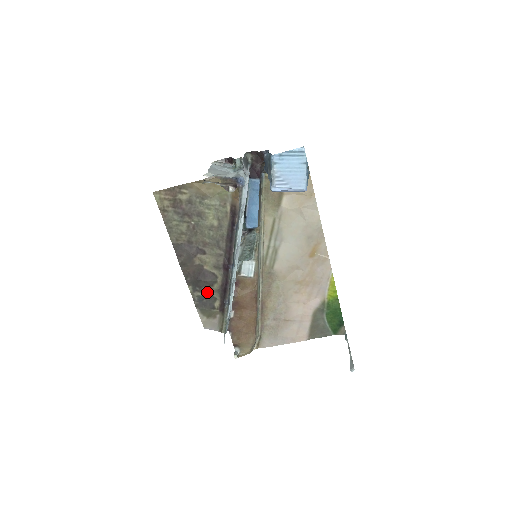
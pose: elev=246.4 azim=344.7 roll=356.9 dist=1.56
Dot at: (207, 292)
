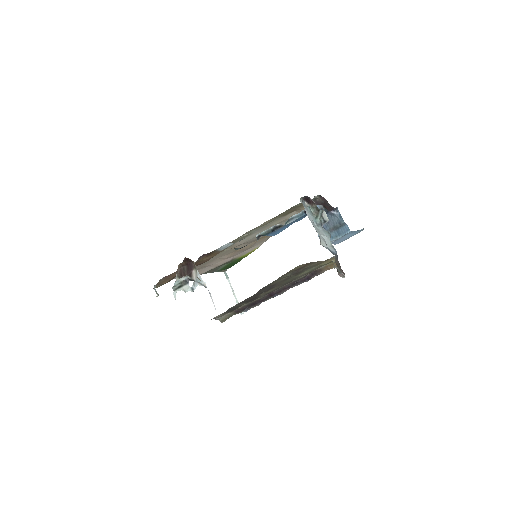
Dot at: (242, 304)
